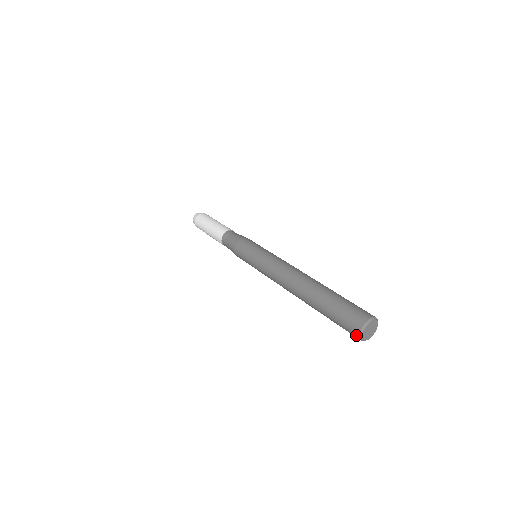
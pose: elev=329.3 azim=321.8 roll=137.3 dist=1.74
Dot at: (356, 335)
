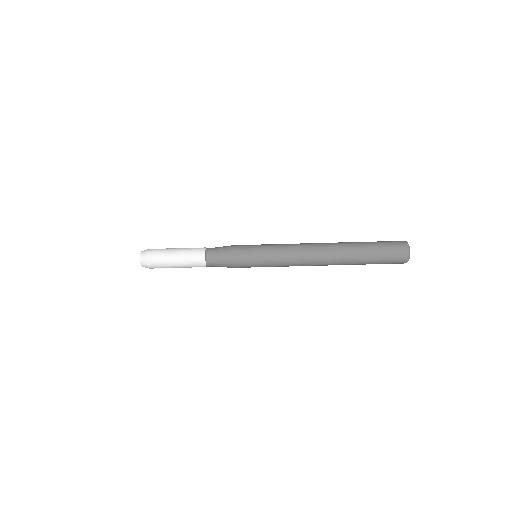
Dot at: (401, 263)
